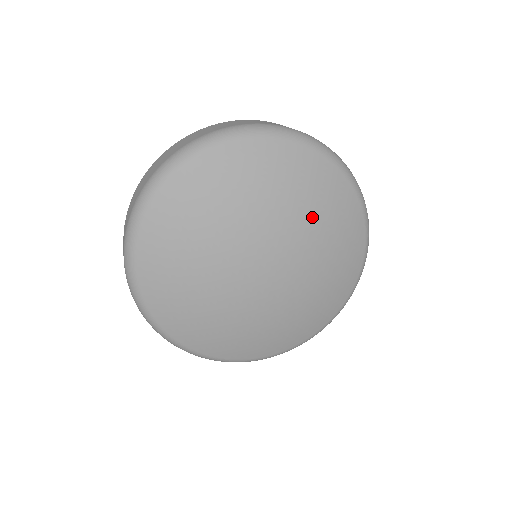
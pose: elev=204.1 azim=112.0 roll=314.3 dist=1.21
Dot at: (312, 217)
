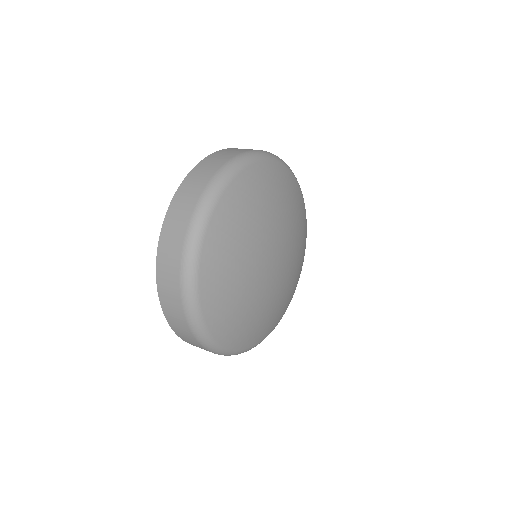
Dot at: (298, 251)
